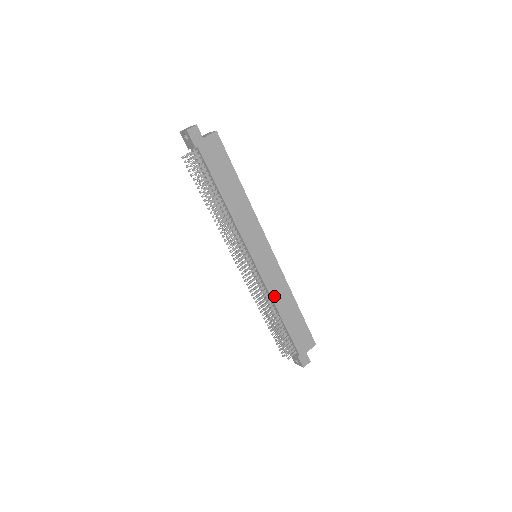
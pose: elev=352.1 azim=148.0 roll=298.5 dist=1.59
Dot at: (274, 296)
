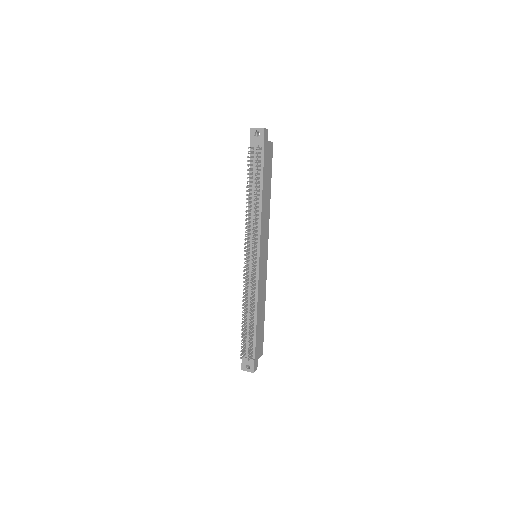
Dot at: (259, 296)
